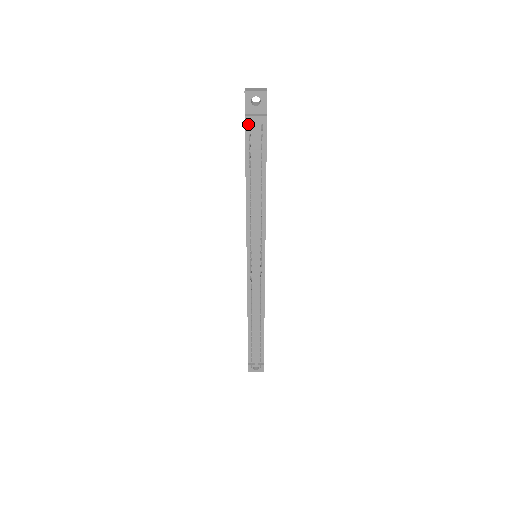
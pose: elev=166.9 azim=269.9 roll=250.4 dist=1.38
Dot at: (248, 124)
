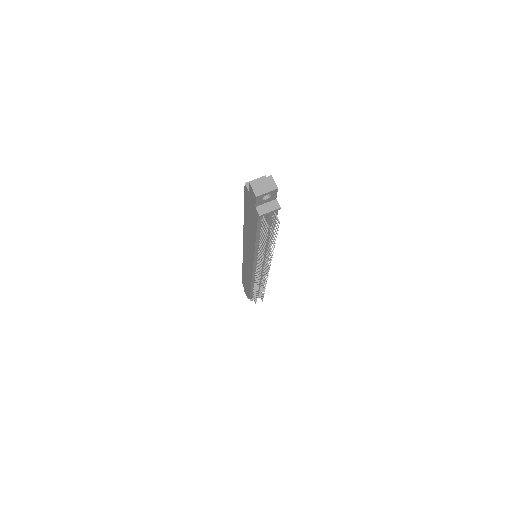
Dot at: (261, 216)
